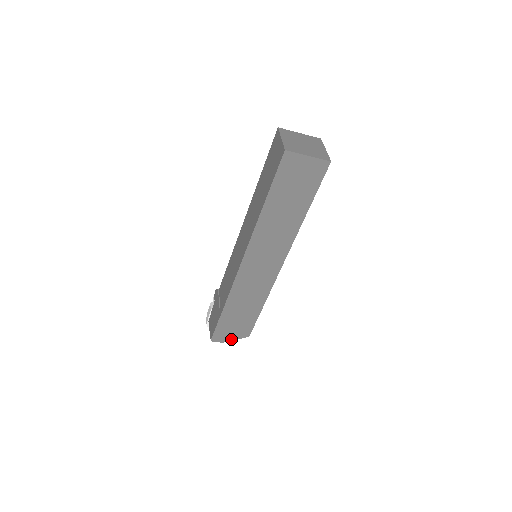
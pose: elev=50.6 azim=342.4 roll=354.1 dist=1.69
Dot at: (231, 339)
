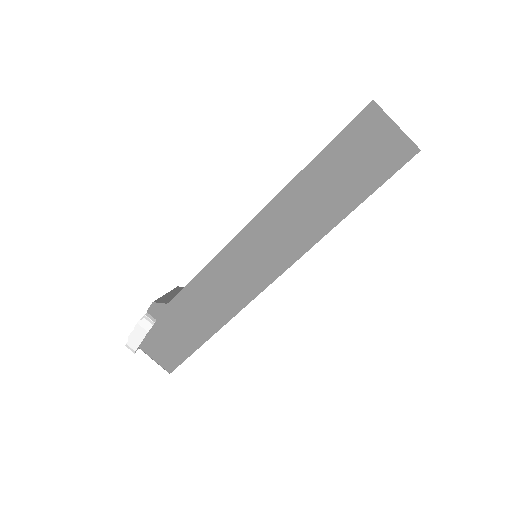
Dot at: occluded
